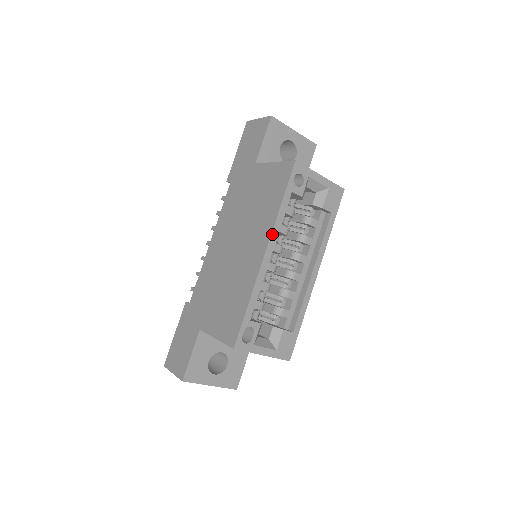
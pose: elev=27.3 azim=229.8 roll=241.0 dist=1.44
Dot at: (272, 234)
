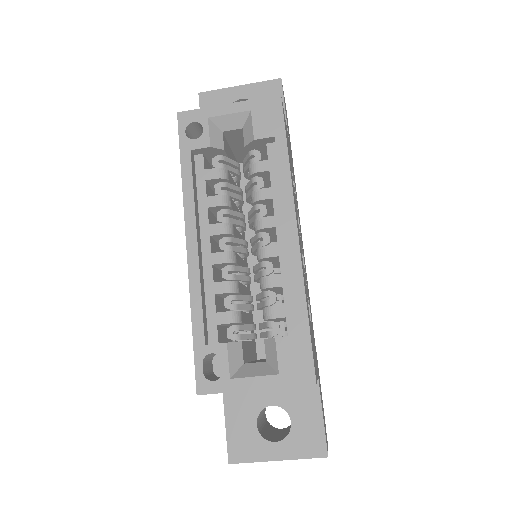
Dot at: (186, 216)
